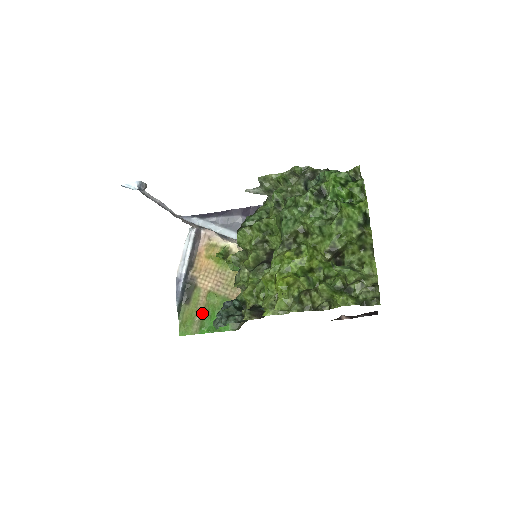
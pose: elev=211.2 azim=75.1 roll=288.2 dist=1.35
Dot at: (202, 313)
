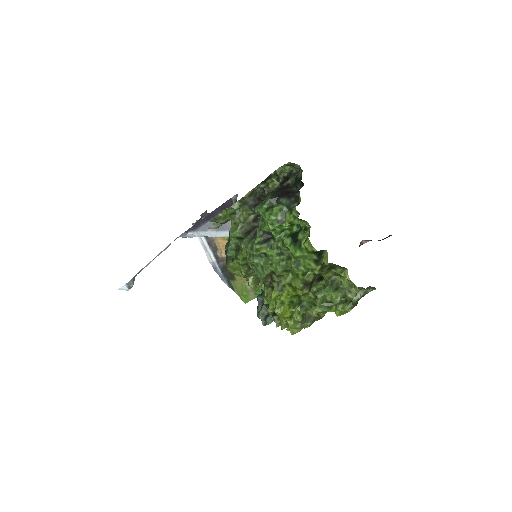
Dot at: occluded
